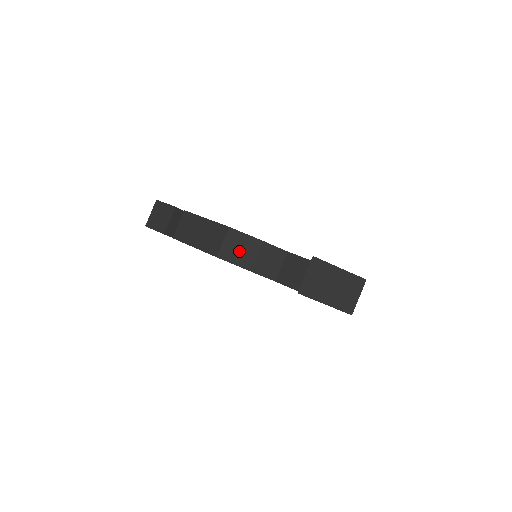
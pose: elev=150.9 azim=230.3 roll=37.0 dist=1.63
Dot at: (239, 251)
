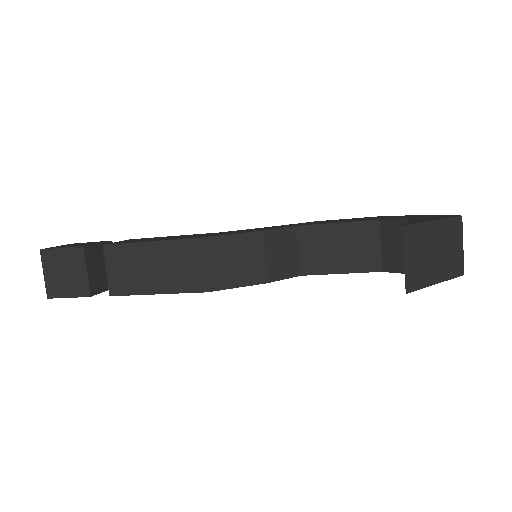
Dot at: (235, 265)
